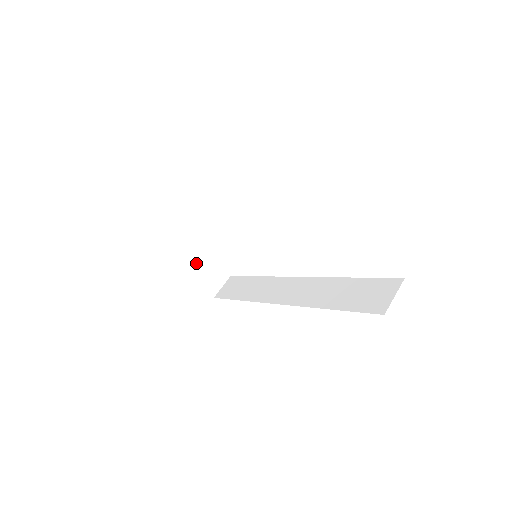
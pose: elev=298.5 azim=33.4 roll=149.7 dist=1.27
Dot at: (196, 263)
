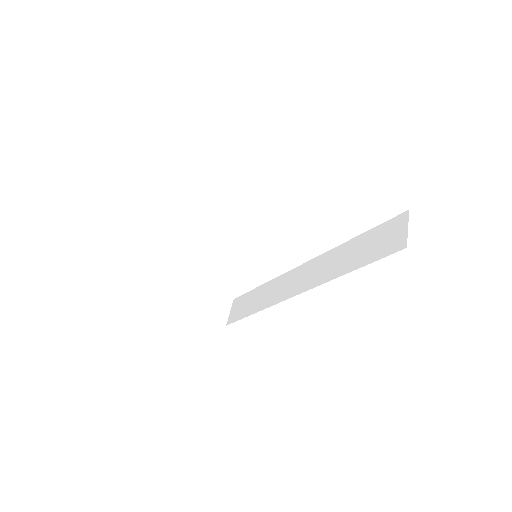
Dot at: (196, 297)
